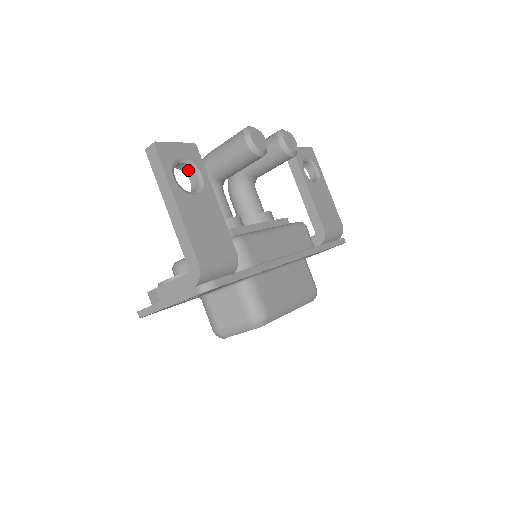
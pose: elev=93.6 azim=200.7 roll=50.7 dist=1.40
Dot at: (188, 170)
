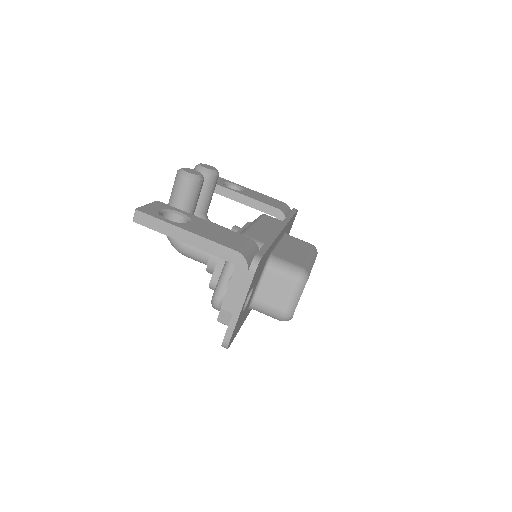
Dot at: (169, 217)
